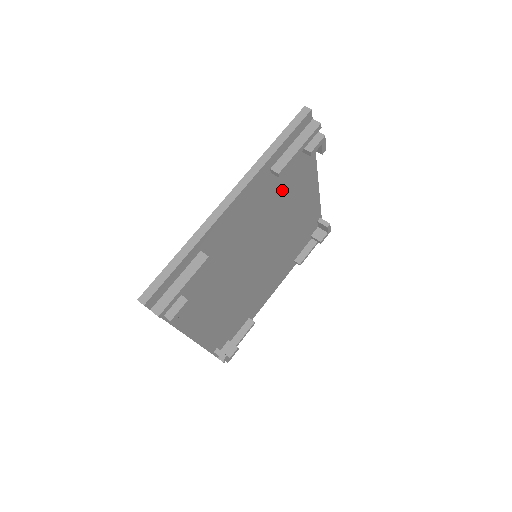
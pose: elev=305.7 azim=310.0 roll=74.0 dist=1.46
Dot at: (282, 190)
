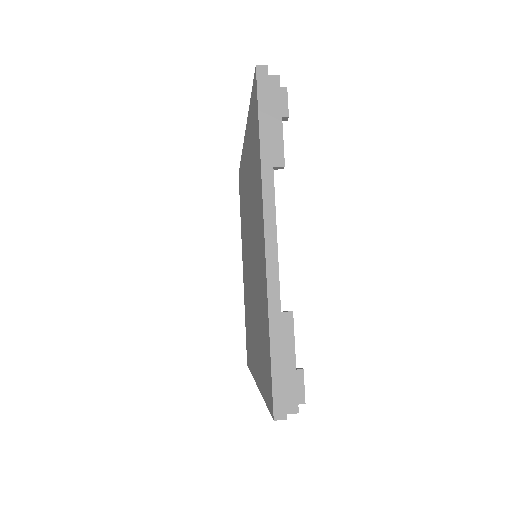
Dot at: occluded
